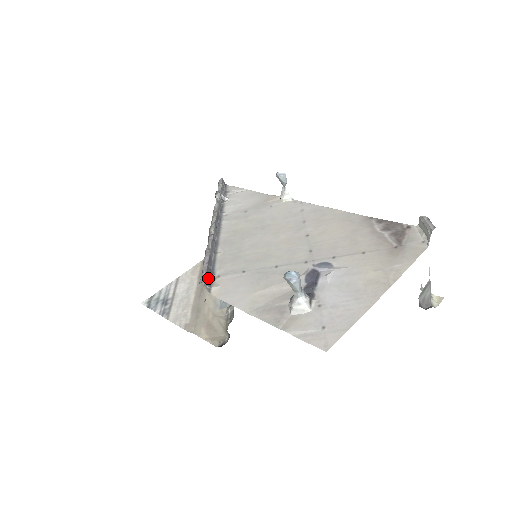
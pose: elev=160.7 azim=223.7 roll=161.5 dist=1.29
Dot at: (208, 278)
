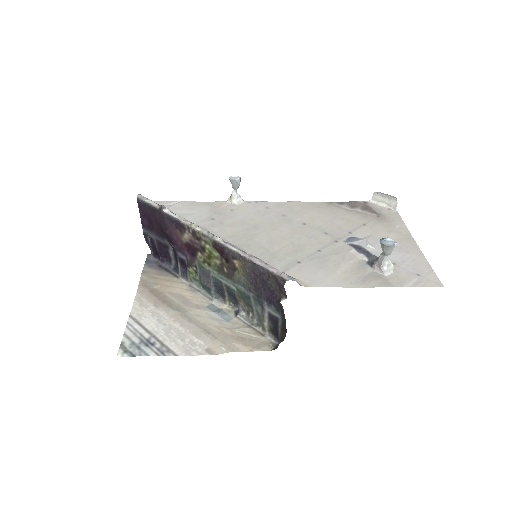
Dot at: occluded
